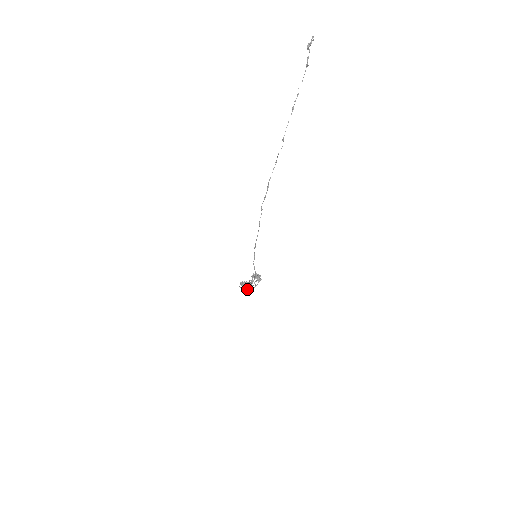
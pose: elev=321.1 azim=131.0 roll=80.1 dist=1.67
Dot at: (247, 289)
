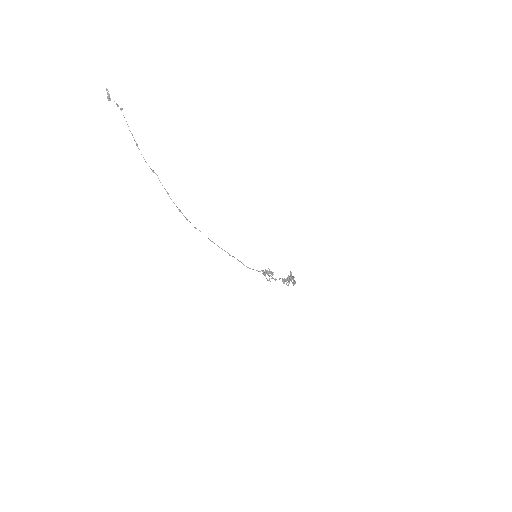
Dot at: (294, 282)
